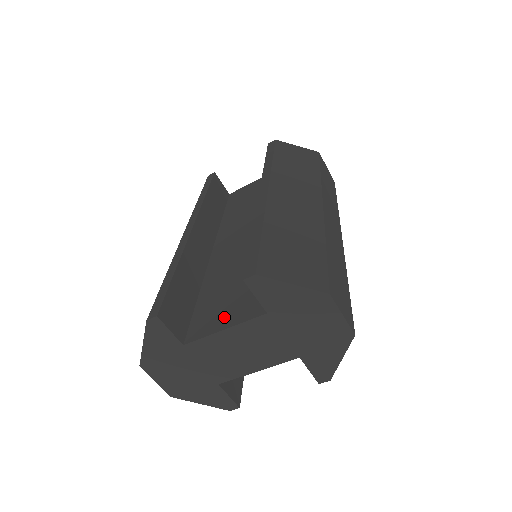
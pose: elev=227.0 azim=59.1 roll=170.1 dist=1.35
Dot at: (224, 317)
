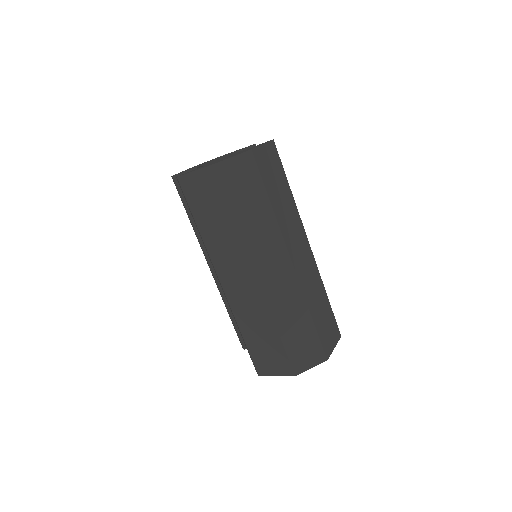
Dot at: occluded
